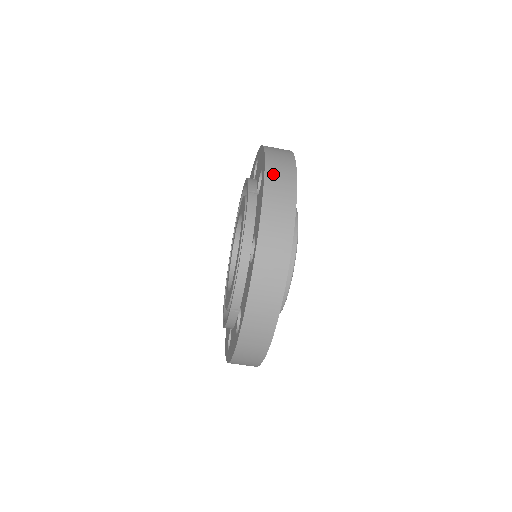
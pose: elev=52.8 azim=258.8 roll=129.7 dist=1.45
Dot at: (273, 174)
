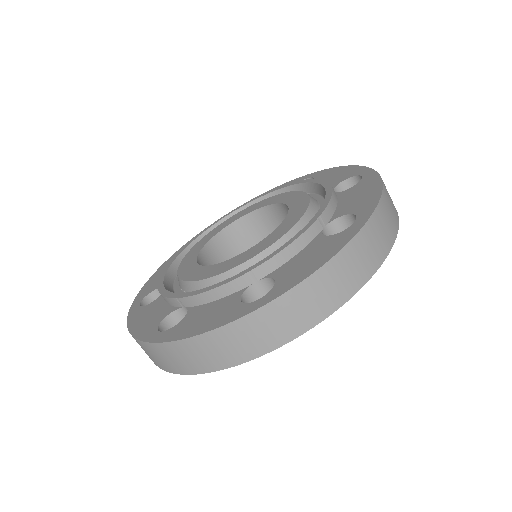
Dot at: occluded
